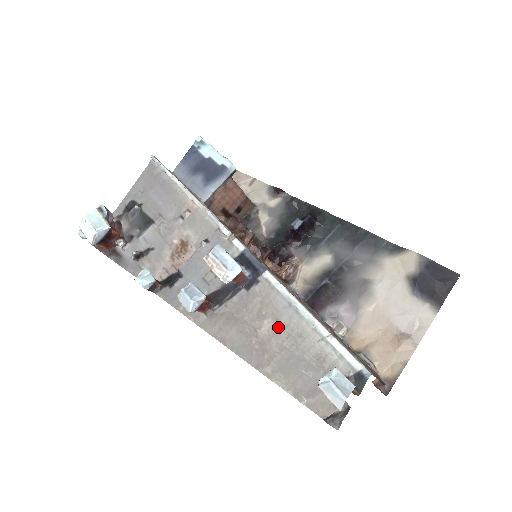
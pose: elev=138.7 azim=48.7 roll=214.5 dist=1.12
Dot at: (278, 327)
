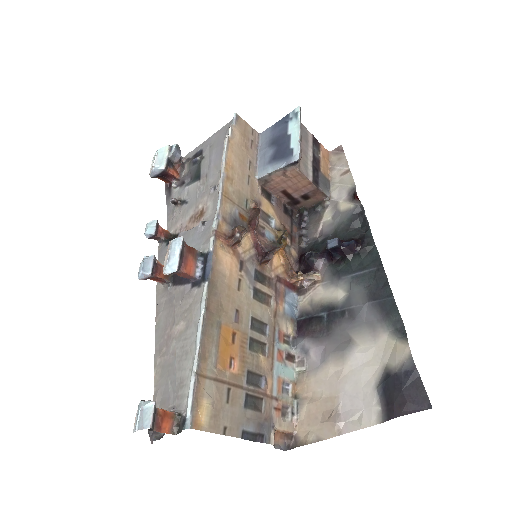
Dot at: (183, 334)
